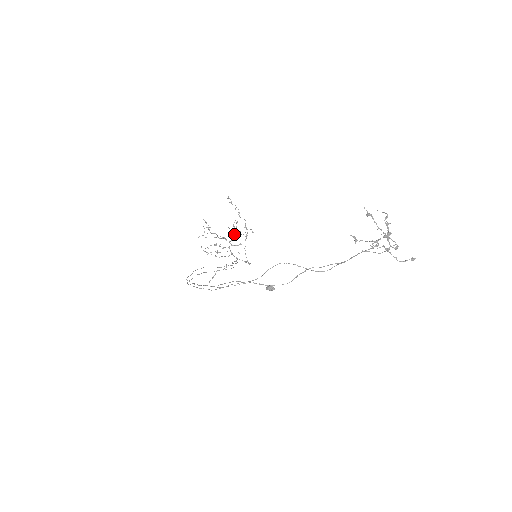
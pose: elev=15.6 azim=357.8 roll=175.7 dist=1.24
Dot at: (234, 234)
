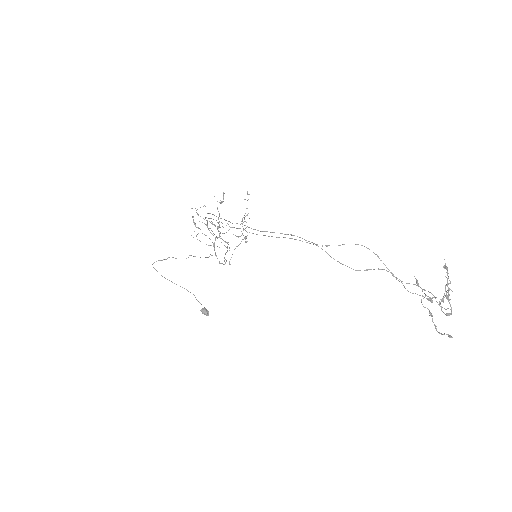
Dot at: (228, 230)
